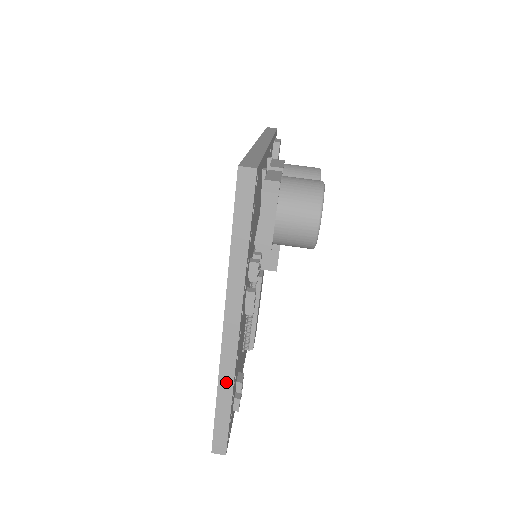
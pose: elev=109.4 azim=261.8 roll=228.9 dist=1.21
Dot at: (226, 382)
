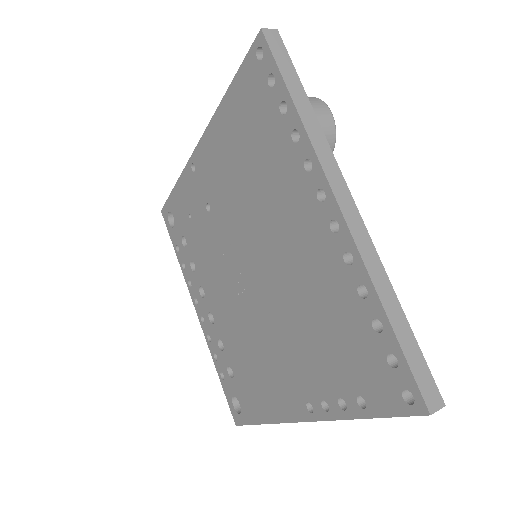
Dot at: (379, 277)
